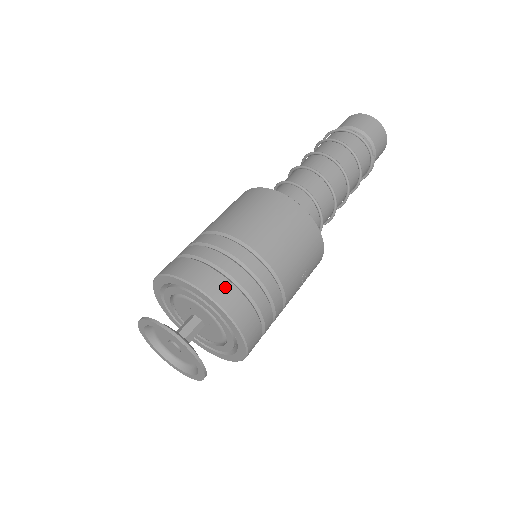
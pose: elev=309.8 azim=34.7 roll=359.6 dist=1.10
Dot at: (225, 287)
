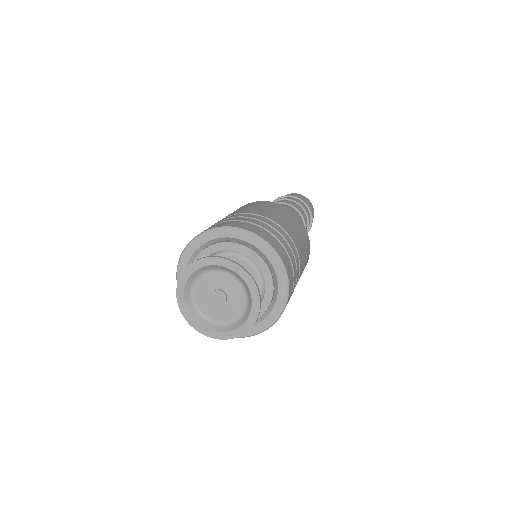
Dot at: (247, 225)
